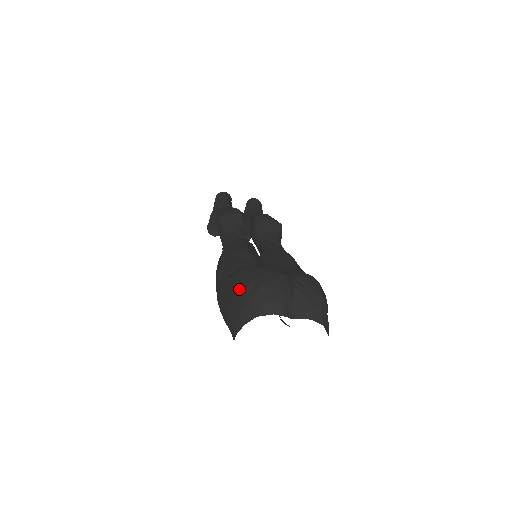
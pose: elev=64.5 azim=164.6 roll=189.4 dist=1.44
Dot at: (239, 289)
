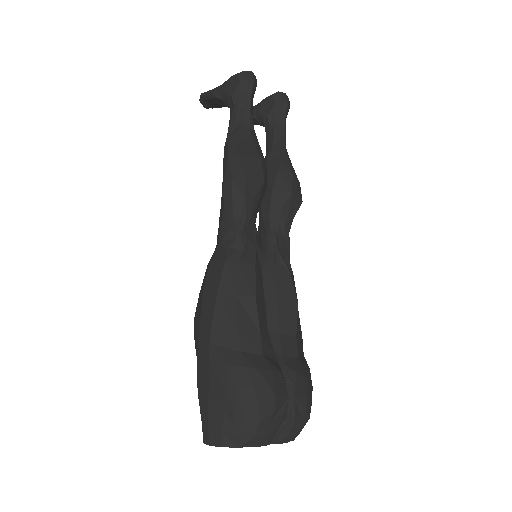
Dot at: (233, 403)
